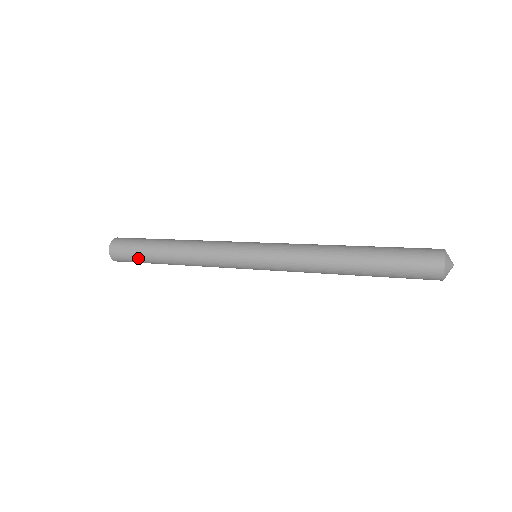
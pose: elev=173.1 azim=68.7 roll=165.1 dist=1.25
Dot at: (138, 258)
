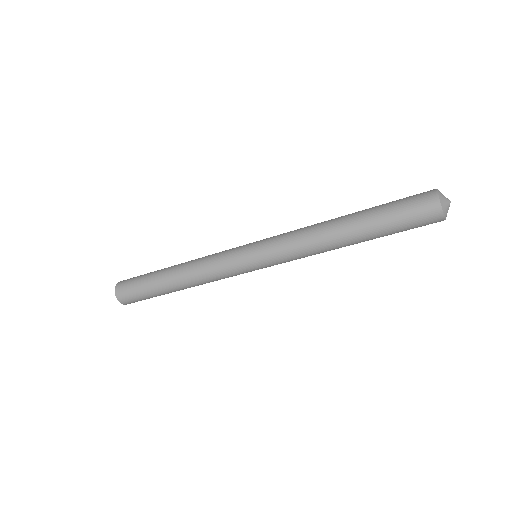
Dot at: (141, 284)
